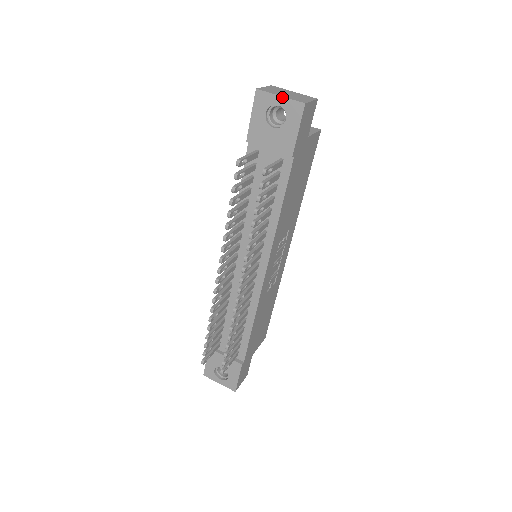
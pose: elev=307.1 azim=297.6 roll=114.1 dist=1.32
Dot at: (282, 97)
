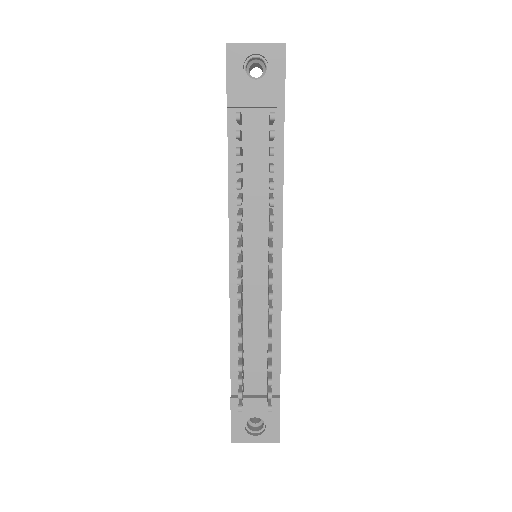
Dot at: (258, 44)
